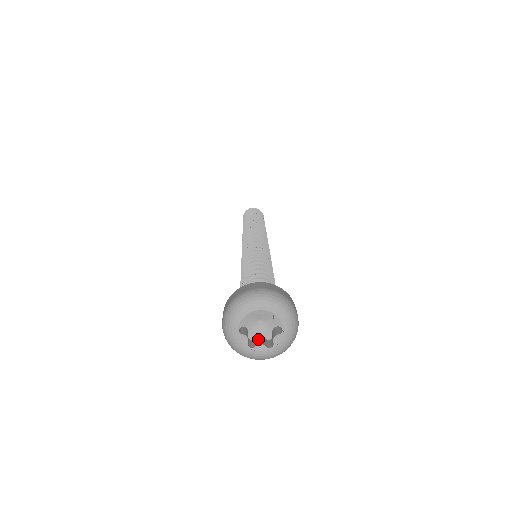
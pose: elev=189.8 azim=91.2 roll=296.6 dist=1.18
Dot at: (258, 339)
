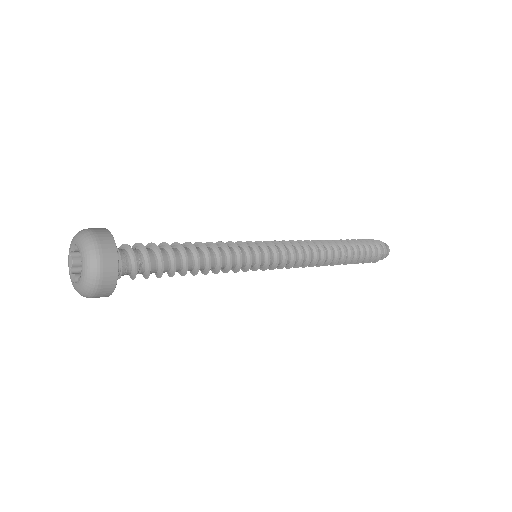
Dot at: occluded
